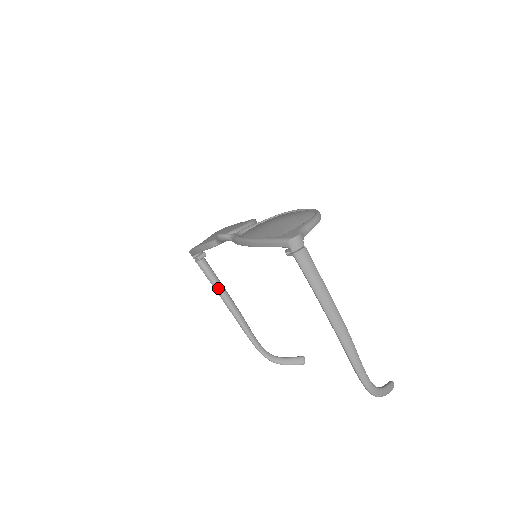
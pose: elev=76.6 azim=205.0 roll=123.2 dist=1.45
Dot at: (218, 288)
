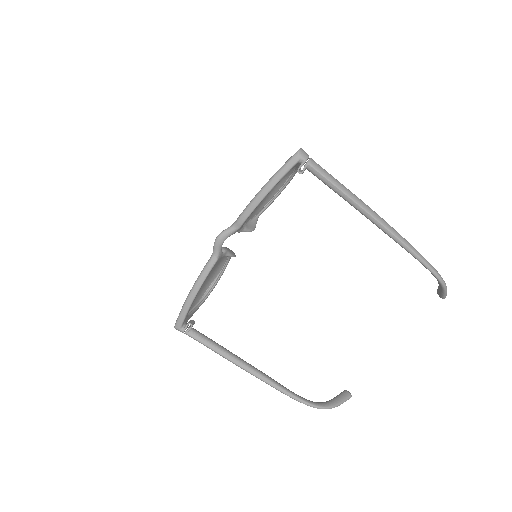
Dot at: (224, 351)
